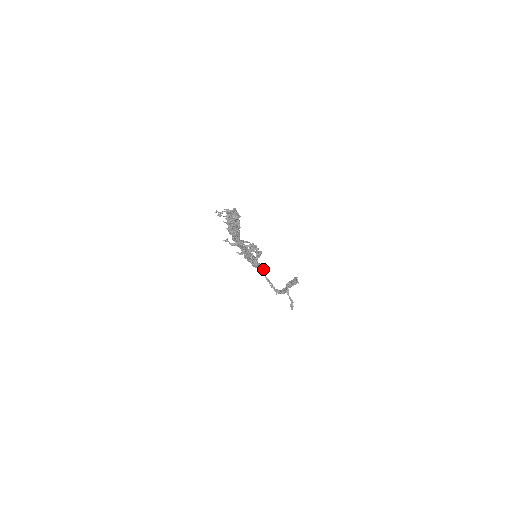
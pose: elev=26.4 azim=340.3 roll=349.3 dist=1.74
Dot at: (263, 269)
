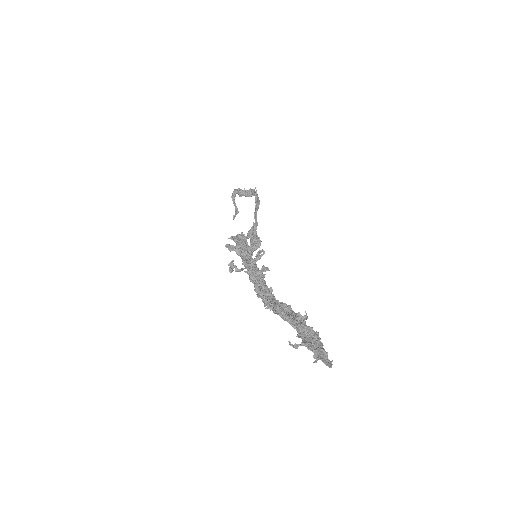
Dot at: occluded
